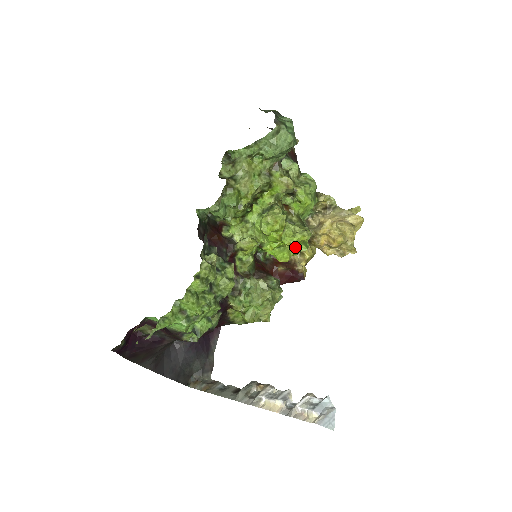
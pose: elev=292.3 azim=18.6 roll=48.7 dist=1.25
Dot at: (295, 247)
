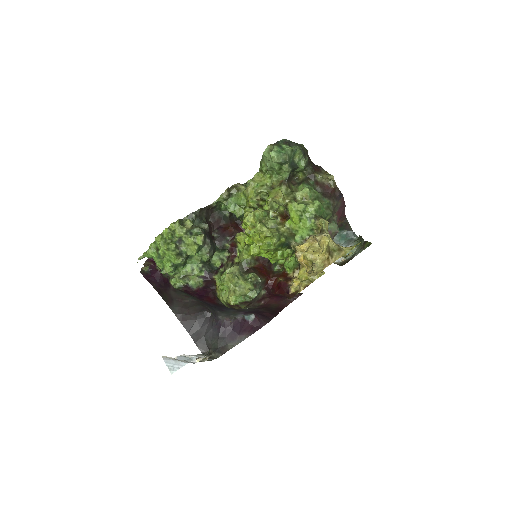
Dot at: (258, 244)
